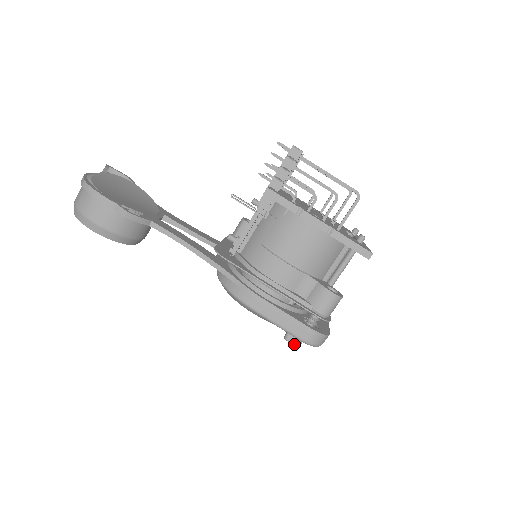
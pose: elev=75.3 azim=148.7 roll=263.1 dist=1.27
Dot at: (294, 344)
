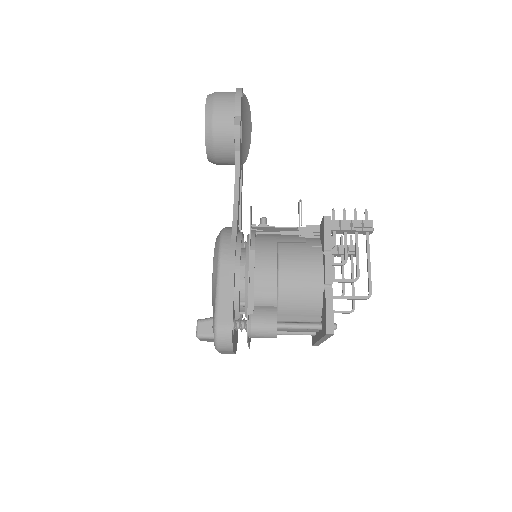
Dot at: (198, 331)
